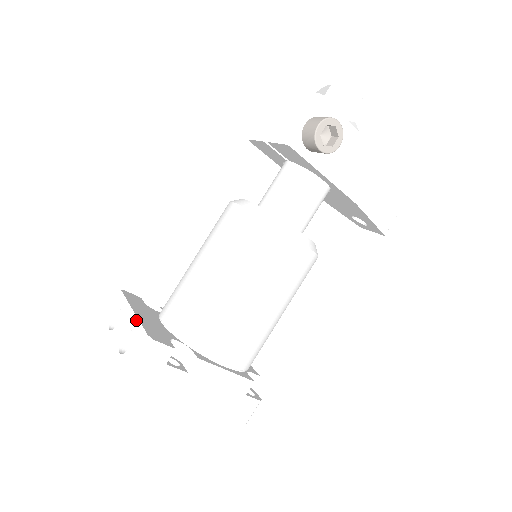
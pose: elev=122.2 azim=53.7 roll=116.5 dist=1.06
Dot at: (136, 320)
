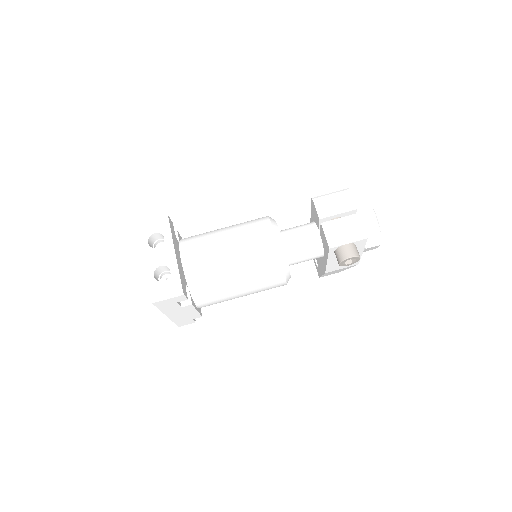
Dot at: (176, 266)
